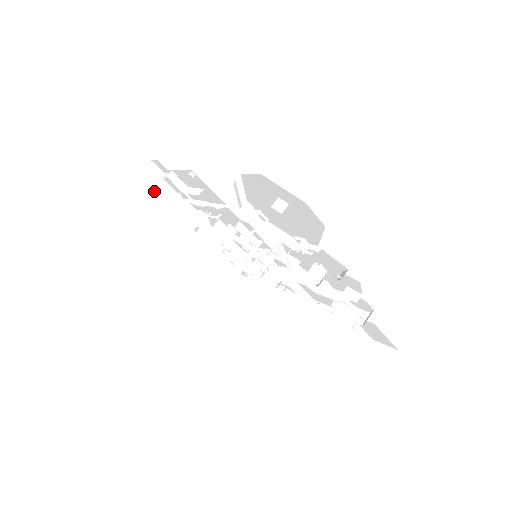
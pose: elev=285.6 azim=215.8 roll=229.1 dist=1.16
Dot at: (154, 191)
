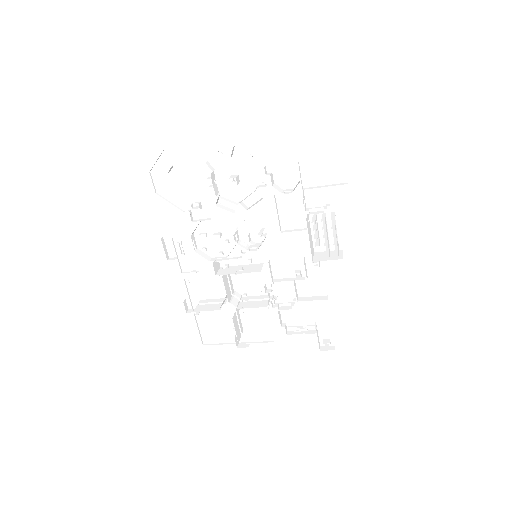
Dot at: (194, 311)
